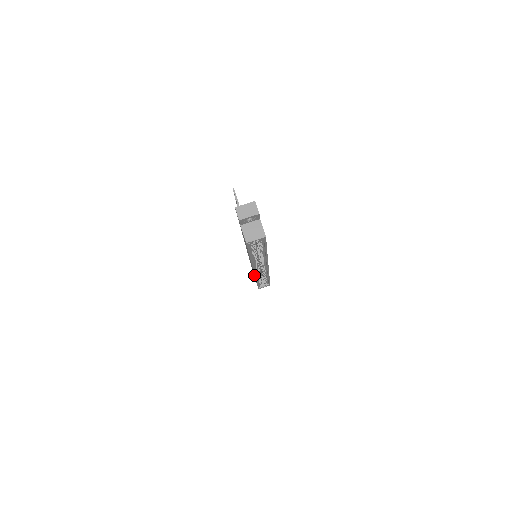
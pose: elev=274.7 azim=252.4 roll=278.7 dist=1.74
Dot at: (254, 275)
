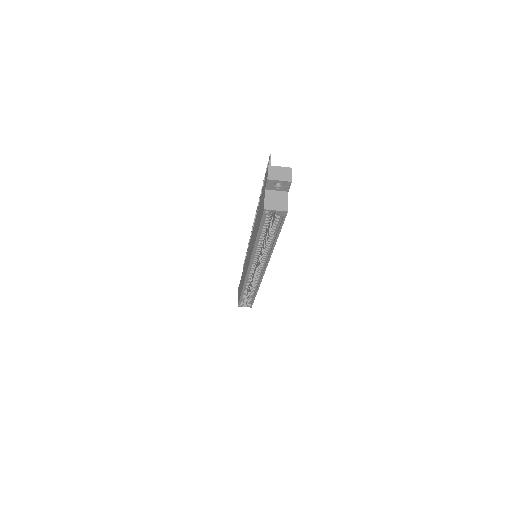
Dot at: (243, 282)
